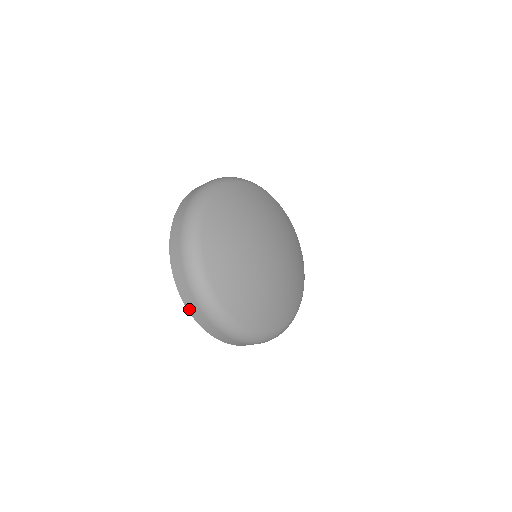
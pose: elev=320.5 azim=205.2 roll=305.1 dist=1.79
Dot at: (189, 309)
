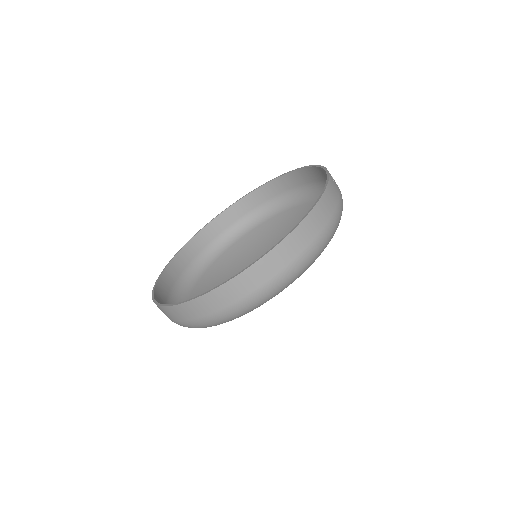
Dot at: occluded
